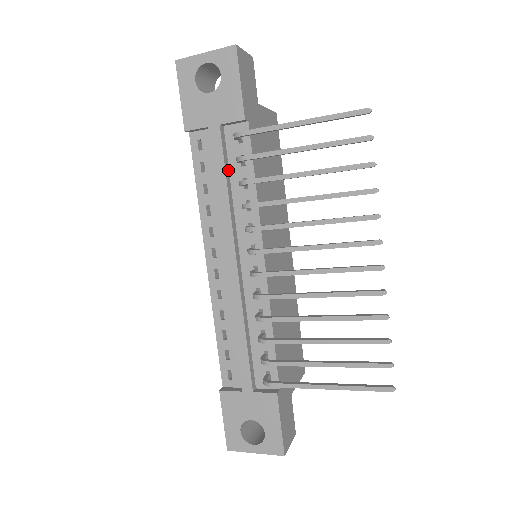
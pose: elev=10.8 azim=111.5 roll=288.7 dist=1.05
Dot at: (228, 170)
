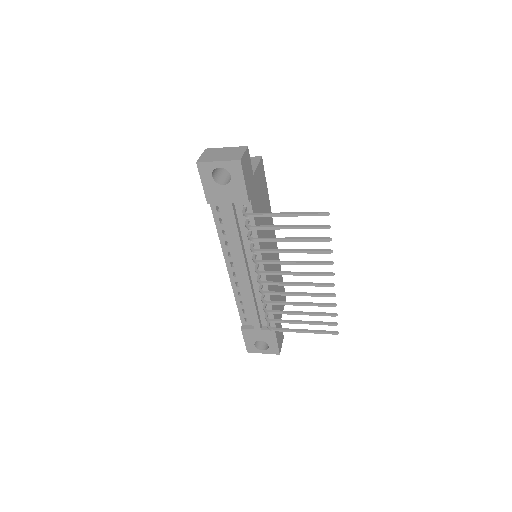
Dot at: (238, 225)
